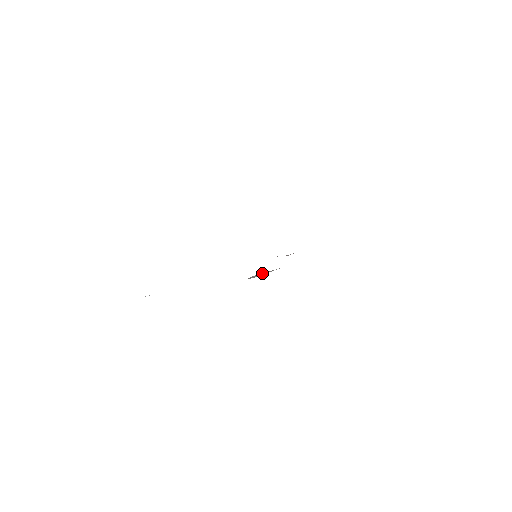
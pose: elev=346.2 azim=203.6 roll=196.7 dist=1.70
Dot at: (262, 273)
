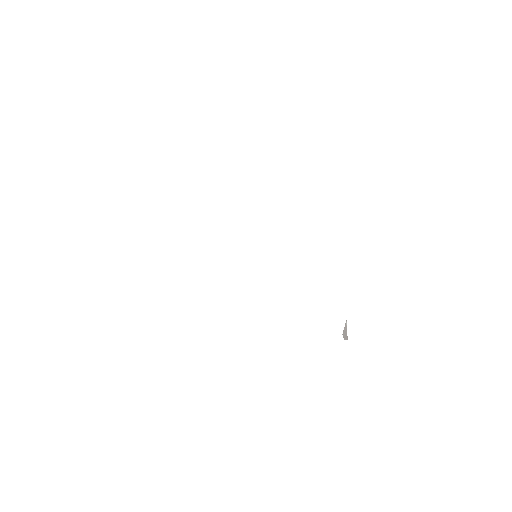
Dot at: (344, 330)
